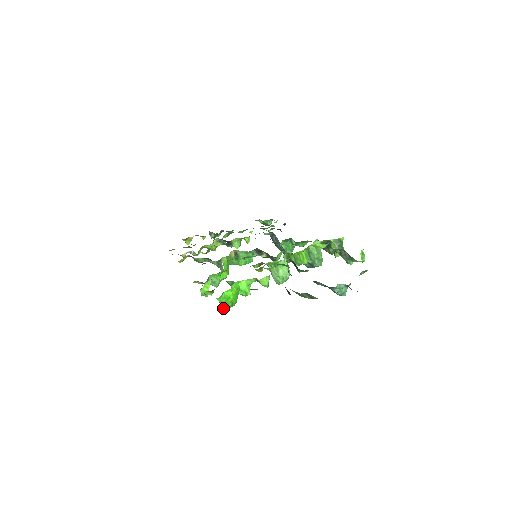
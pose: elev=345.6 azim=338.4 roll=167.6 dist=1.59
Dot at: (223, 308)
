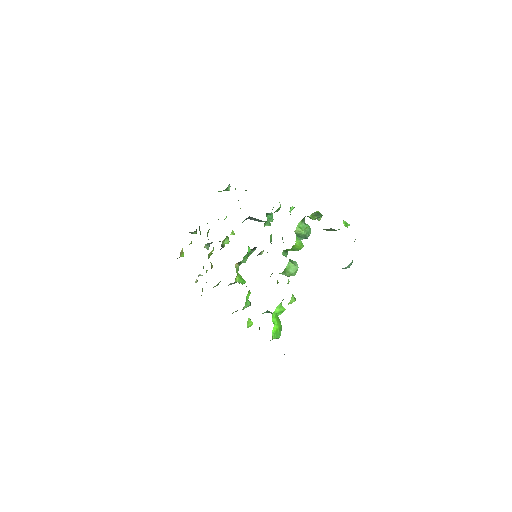
Dot at: occluded
